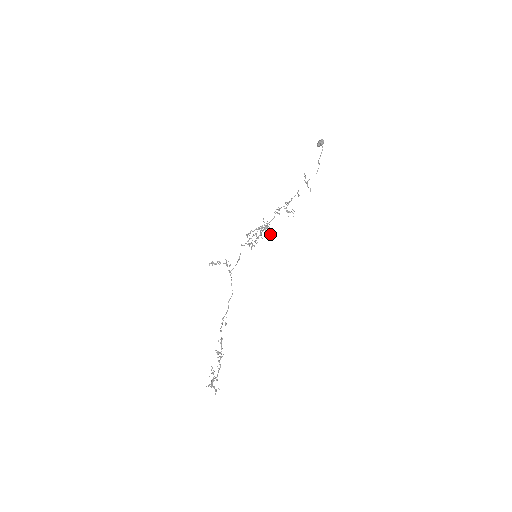
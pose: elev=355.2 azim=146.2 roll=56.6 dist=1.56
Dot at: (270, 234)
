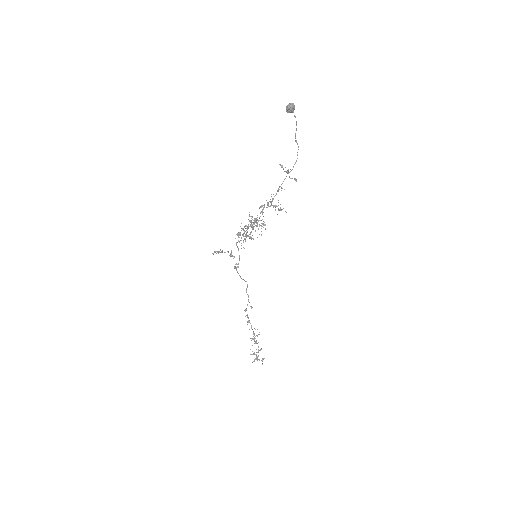
Dot at: occluded
